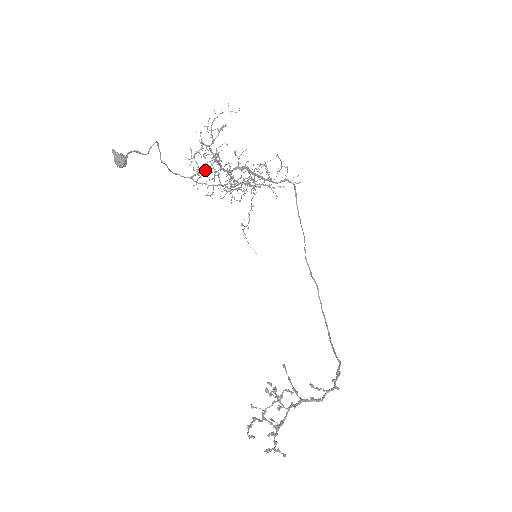
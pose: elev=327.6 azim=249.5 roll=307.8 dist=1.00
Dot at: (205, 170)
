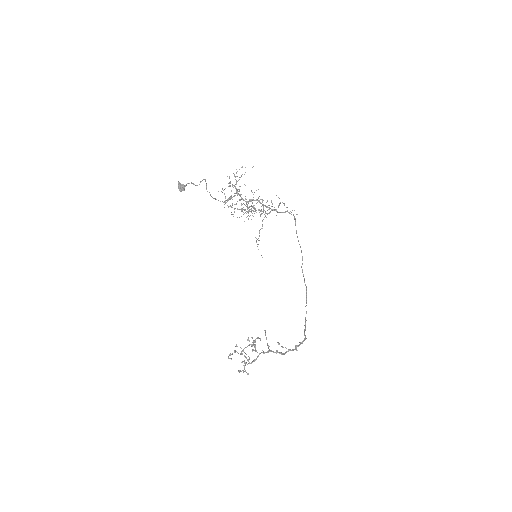
Dot at: occluded
